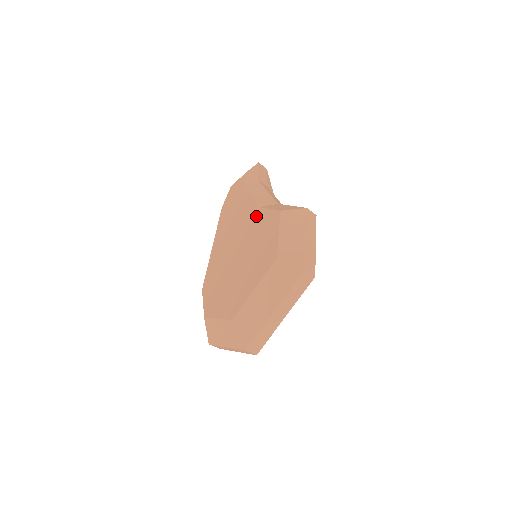
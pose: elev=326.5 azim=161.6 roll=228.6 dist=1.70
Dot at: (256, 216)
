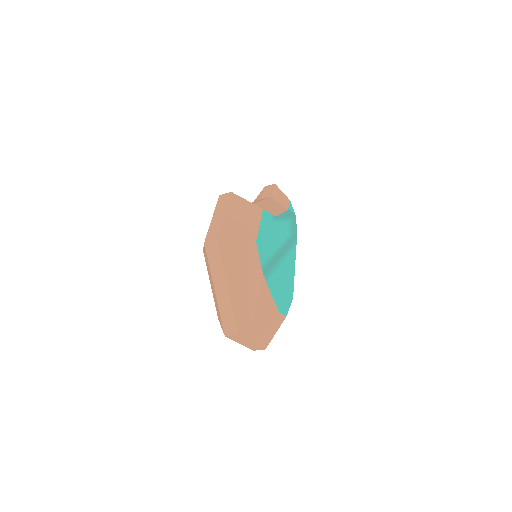
Dot at: occluded
